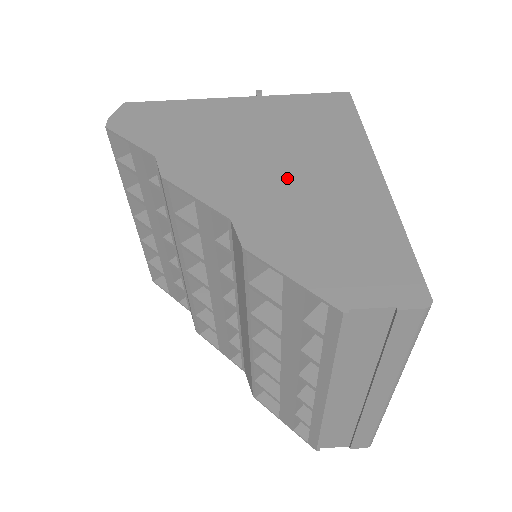
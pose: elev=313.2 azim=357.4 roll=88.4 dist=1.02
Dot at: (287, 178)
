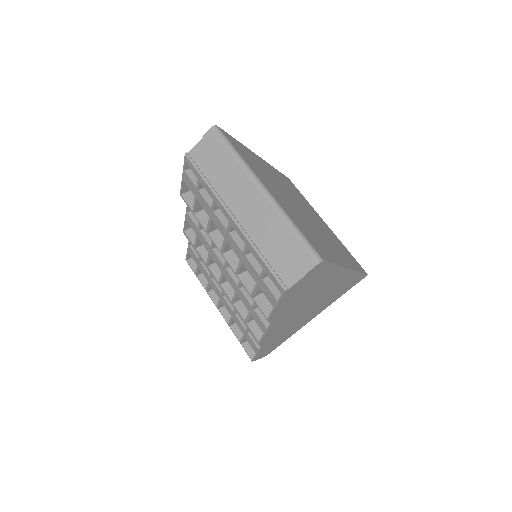
Dot at: occluded
